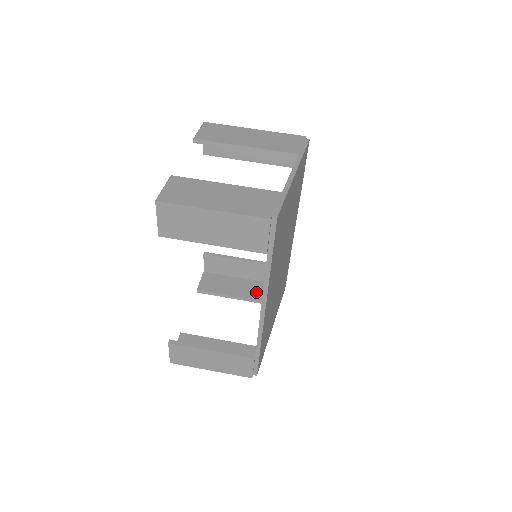
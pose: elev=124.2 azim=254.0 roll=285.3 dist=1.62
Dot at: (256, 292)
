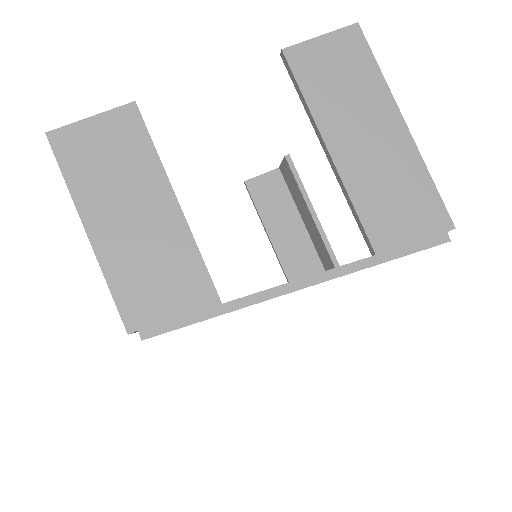
Dot at: (291, 249)
